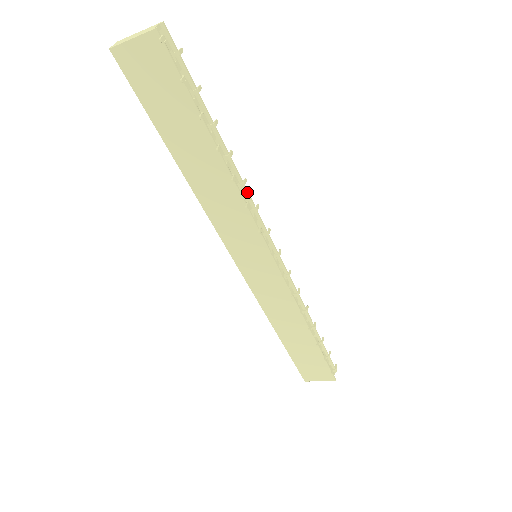
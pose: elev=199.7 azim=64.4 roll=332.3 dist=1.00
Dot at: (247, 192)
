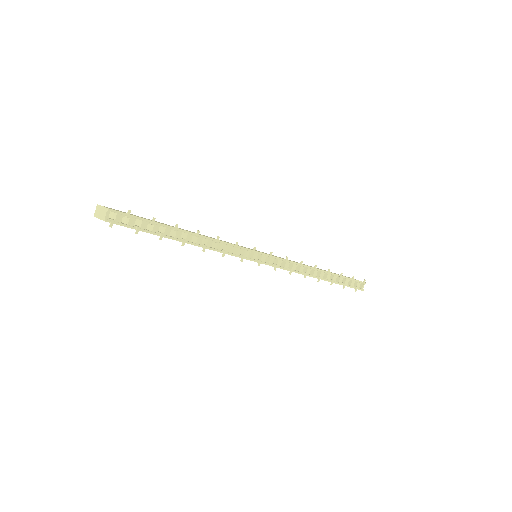
Dot at: (223, 243)
